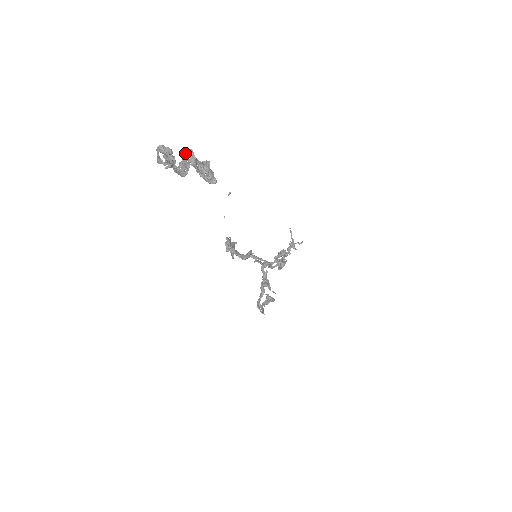
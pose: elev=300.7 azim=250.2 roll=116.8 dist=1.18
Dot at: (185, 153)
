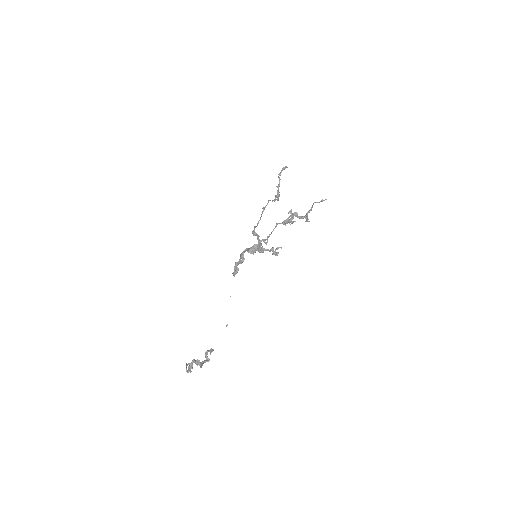
Dot at: (199, 365)
